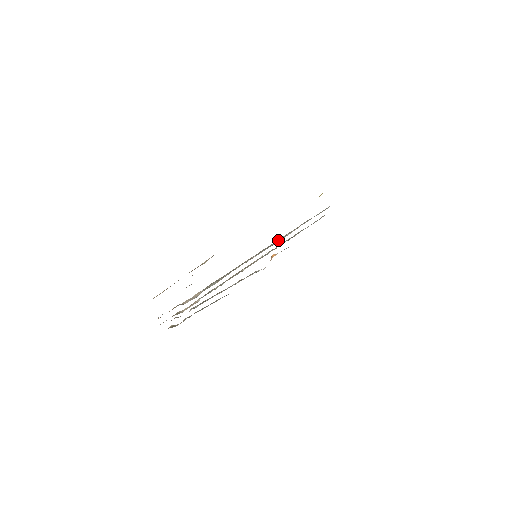
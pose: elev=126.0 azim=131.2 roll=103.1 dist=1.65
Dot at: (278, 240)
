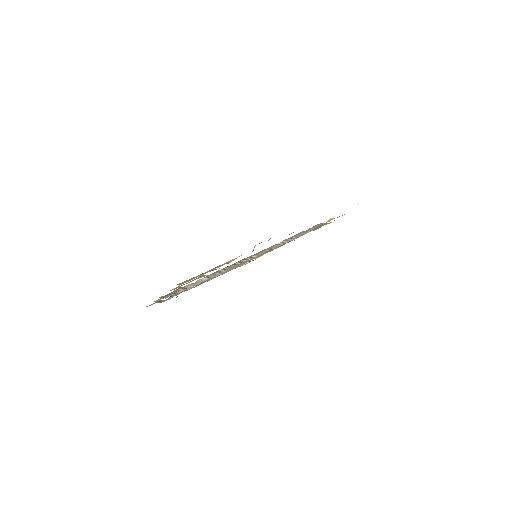
Dot at: (276, 245)
